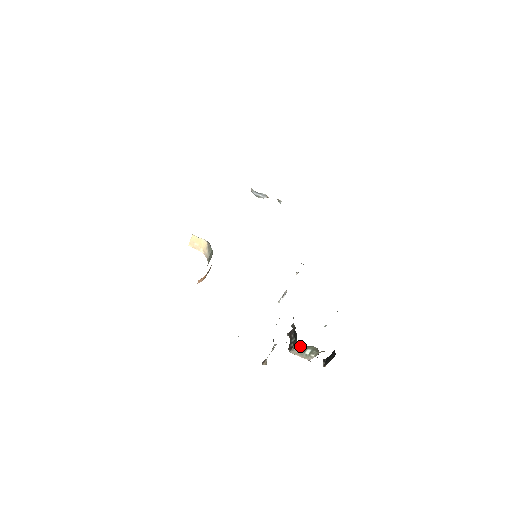
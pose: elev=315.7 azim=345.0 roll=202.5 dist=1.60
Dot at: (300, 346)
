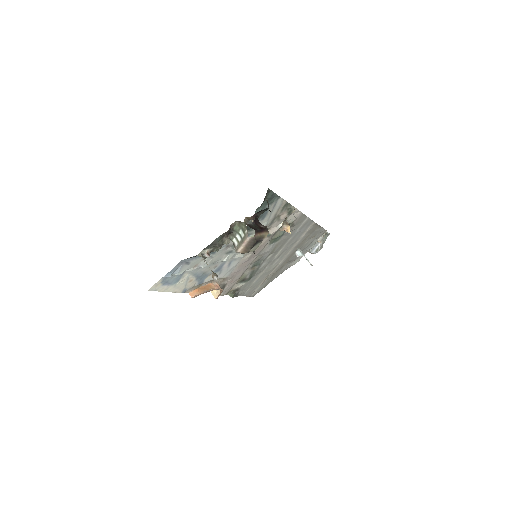
Dot at: (235, 239)
